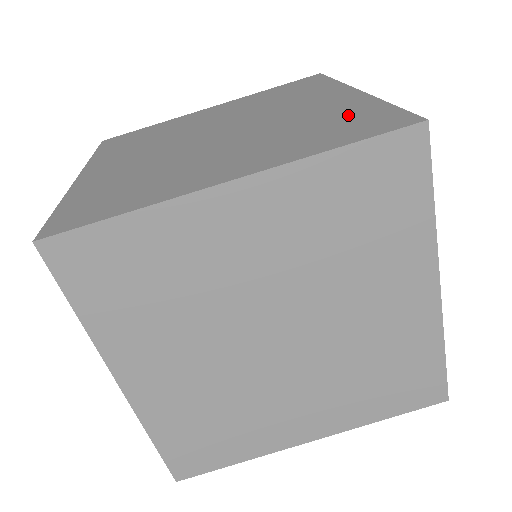
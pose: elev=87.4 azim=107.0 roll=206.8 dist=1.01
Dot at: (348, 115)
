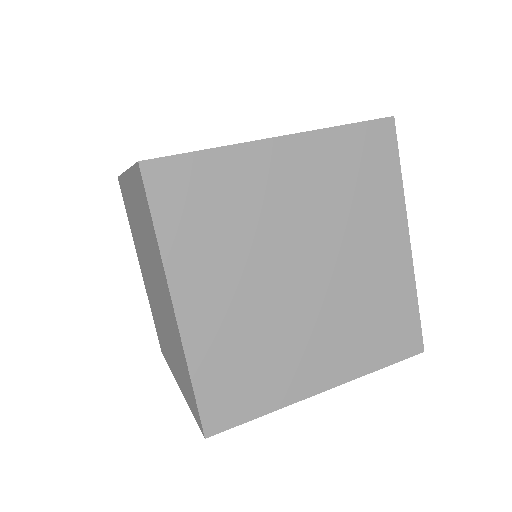
Dot at: occluded
